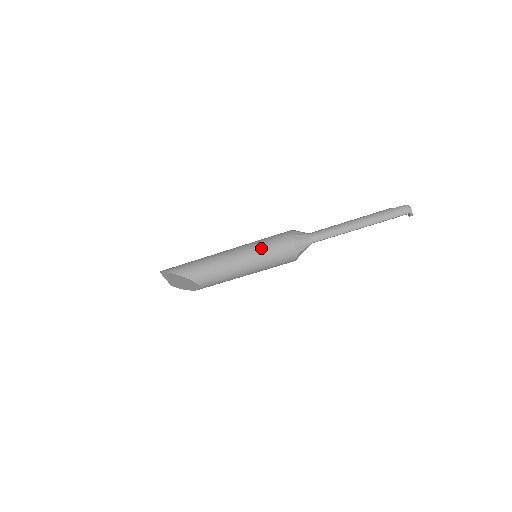
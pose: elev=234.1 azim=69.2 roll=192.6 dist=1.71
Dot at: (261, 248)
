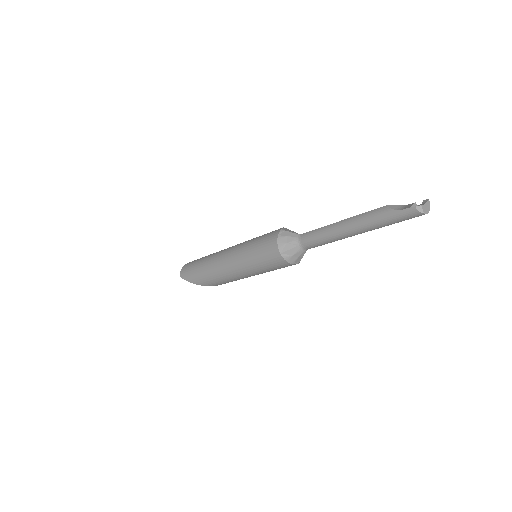
Dot at: (256, 267)
